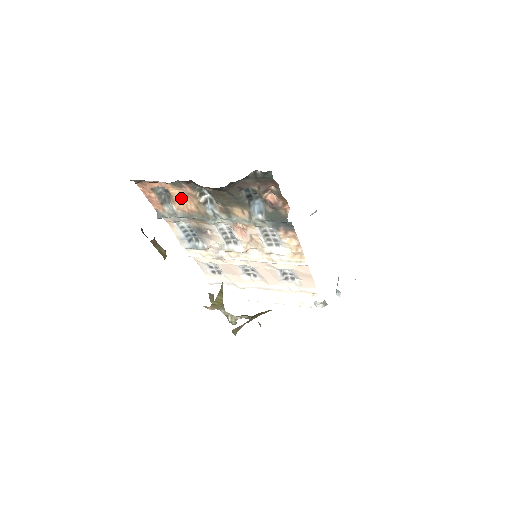
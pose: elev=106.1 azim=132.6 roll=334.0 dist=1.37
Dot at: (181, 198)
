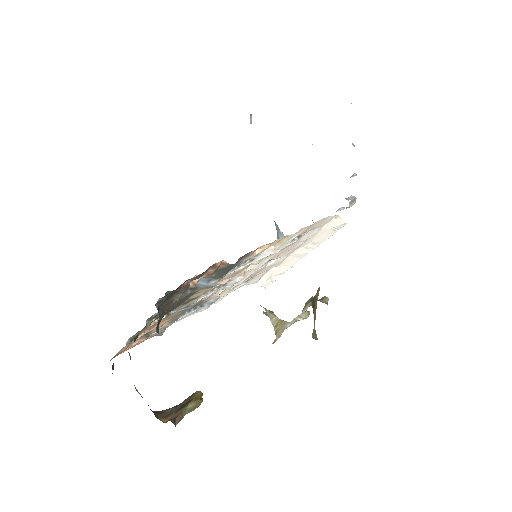
Dot at: (151, 329)
